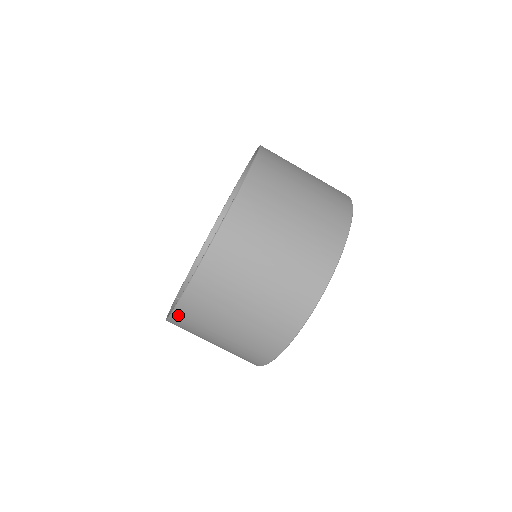
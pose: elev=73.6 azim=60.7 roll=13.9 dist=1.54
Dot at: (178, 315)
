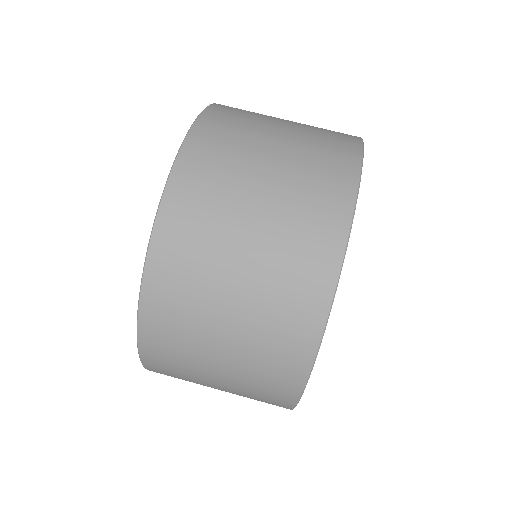
Dot at: (152, 369)
